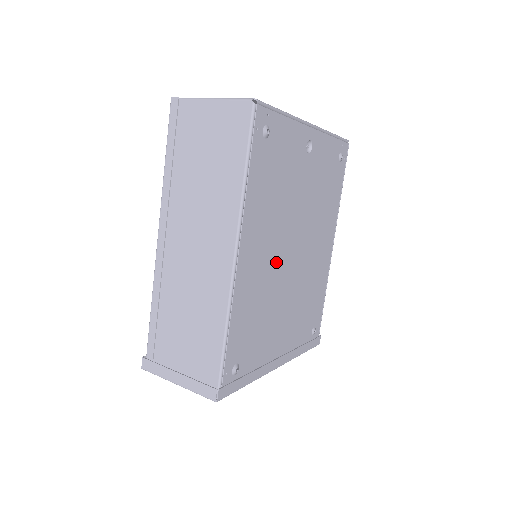
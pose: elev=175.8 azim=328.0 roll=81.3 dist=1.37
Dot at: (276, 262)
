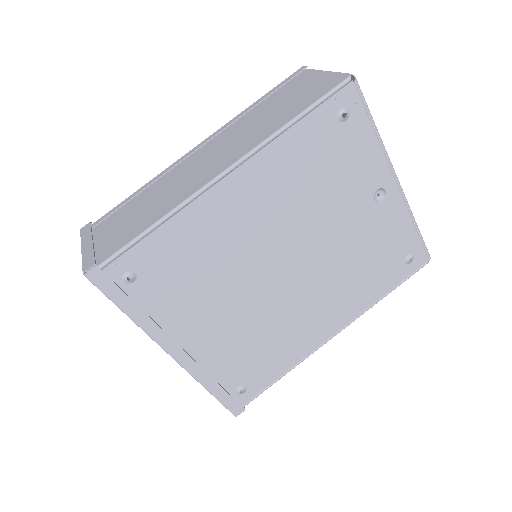
Dot at: (259, 246)
